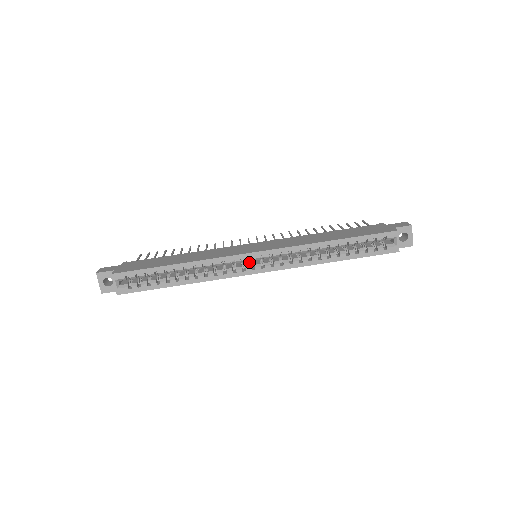
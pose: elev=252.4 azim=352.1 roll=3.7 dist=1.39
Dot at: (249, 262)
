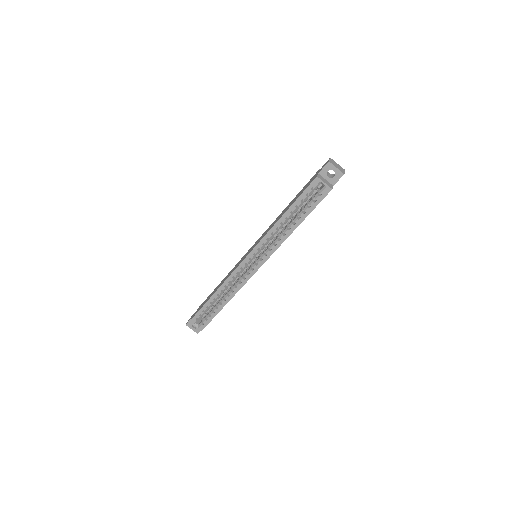
Dot at: (251, 265)
